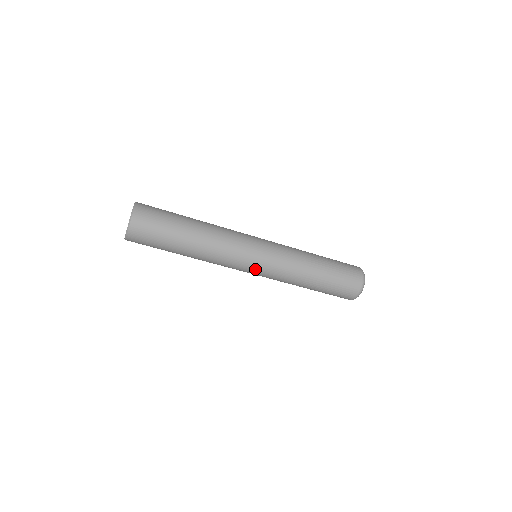
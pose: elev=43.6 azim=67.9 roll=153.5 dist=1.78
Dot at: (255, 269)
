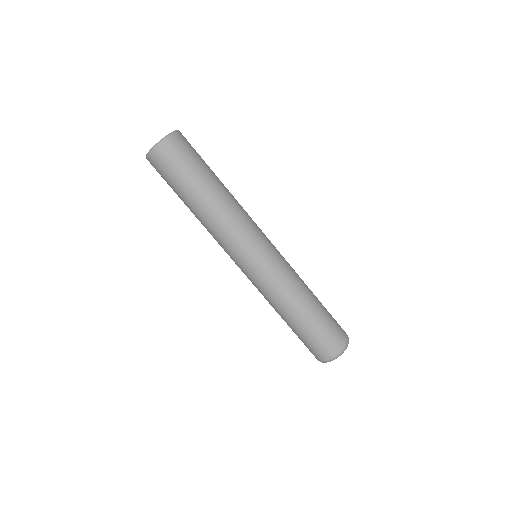
Dot at: (247, 266)
